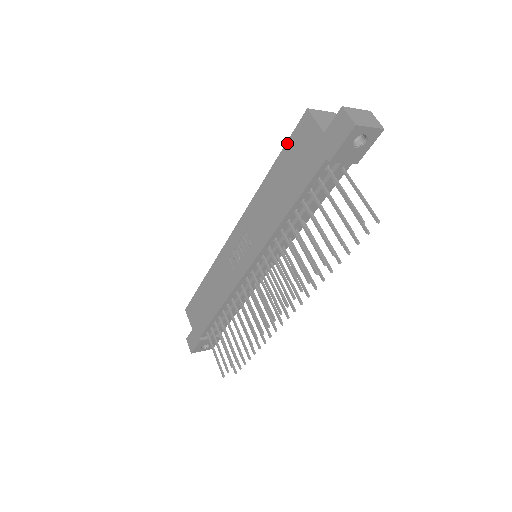
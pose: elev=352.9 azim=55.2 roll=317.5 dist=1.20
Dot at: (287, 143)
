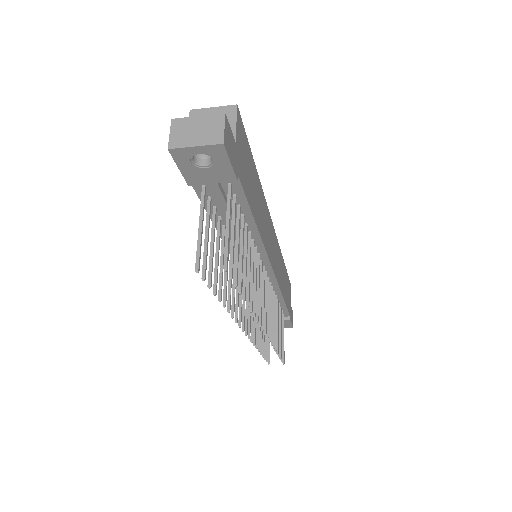
Dot at: occluded
